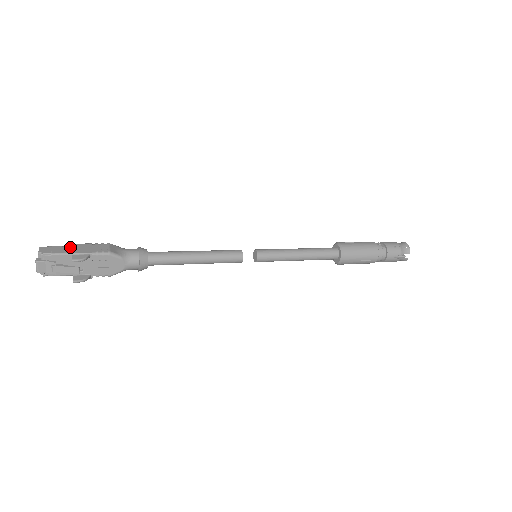
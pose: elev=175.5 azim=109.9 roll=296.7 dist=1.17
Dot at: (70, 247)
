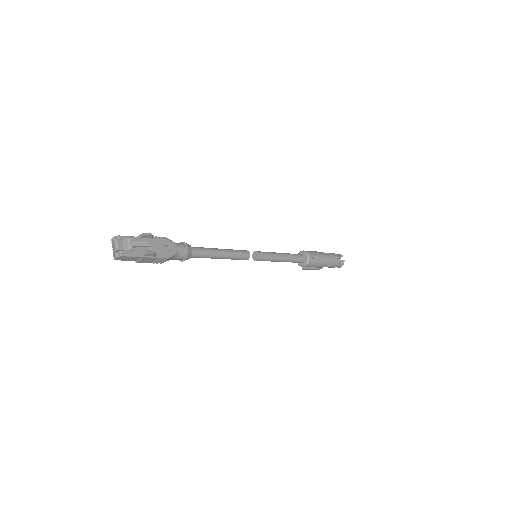
Dot at: occluded
